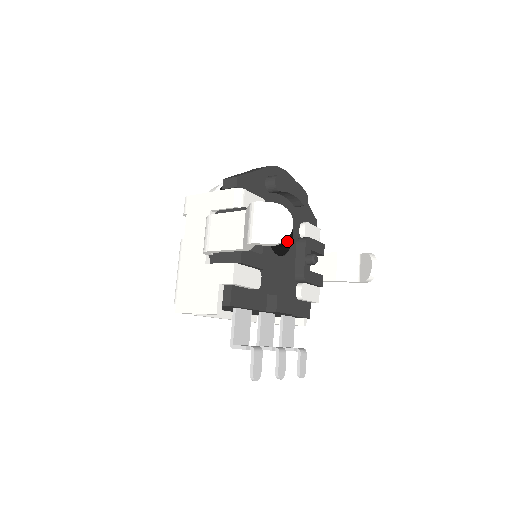
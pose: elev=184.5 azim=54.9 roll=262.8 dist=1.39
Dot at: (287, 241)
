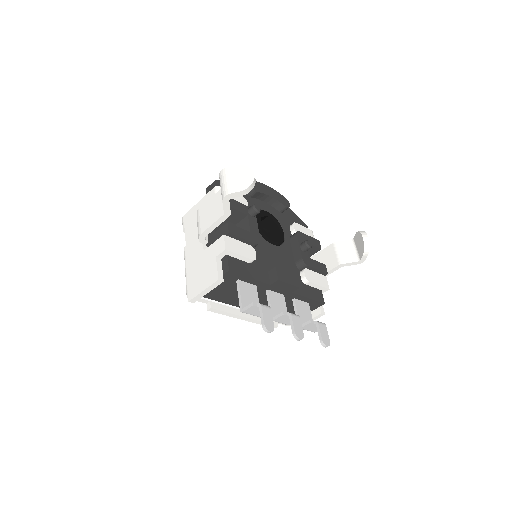
Dot at: (279, 235)
